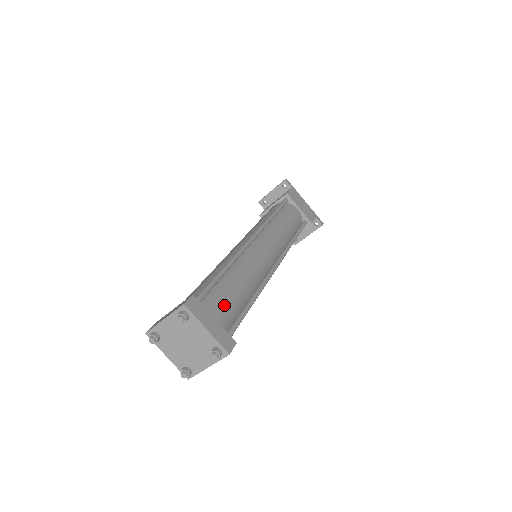
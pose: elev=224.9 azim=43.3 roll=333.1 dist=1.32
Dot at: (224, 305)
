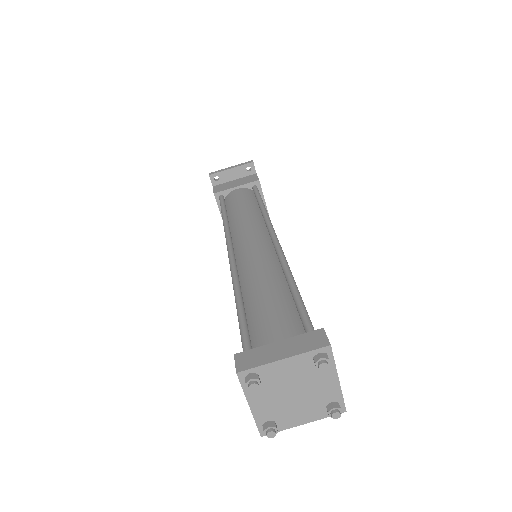
Dot at: occluded
